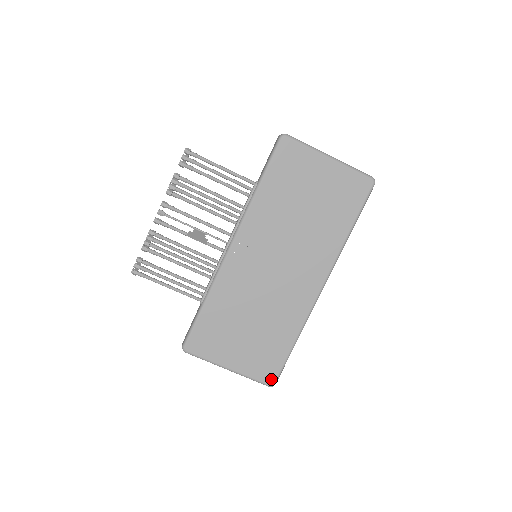
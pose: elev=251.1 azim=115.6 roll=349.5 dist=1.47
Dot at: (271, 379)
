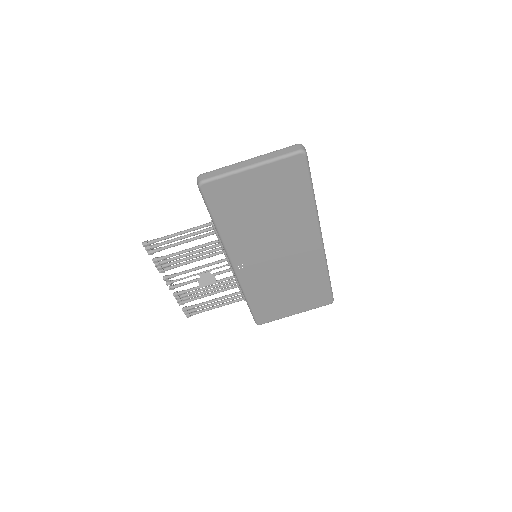
Dot at: (328, 301)
